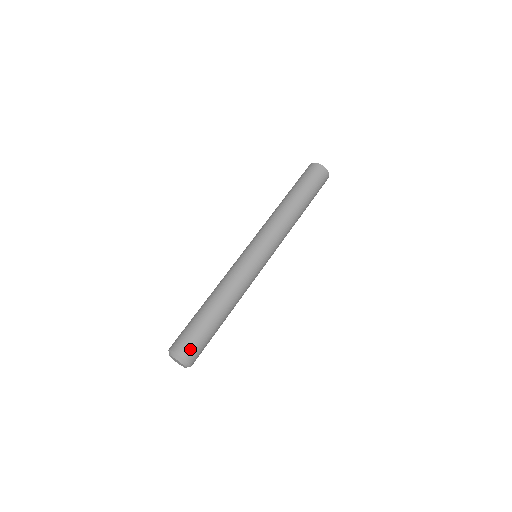
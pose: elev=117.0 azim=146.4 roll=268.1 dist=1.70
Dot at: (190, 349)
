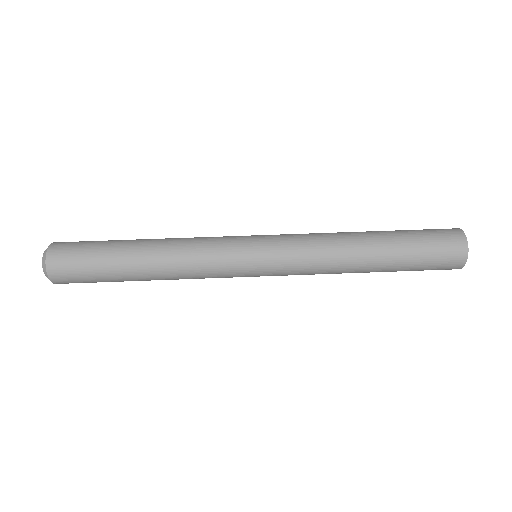
Dot at: (67, 244)
